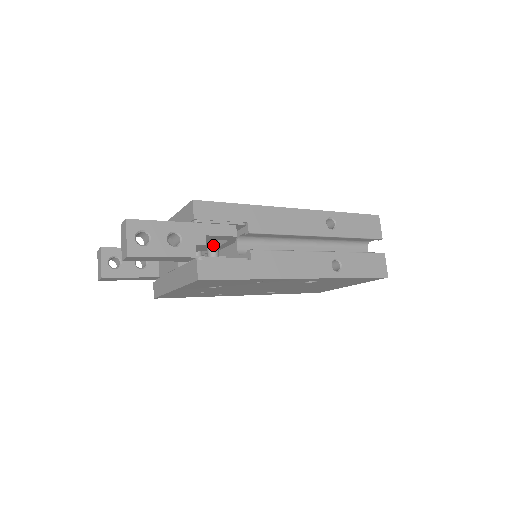
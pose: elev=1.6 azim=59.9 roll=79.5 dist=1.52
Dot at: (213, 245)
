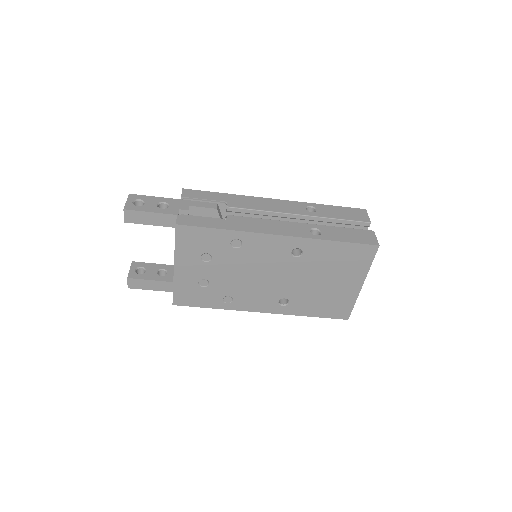
Dot at: occluded
